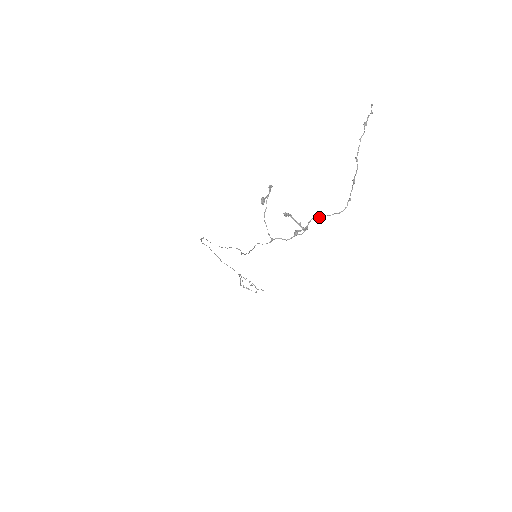
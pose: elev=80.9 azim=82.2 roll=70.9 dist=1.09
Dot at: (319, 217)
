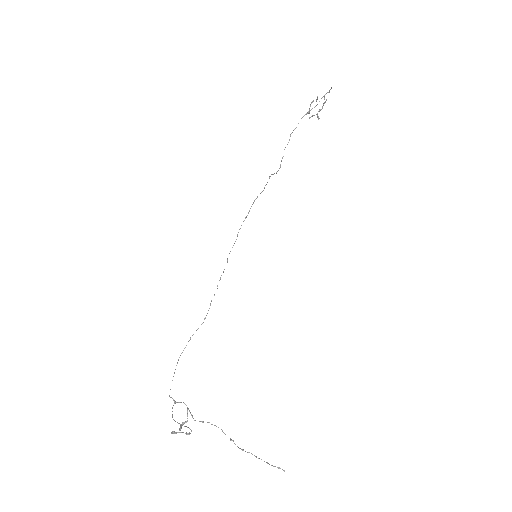
Dot at: occluded
